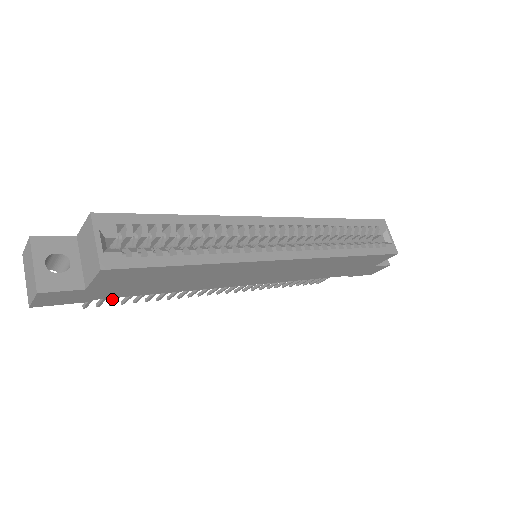
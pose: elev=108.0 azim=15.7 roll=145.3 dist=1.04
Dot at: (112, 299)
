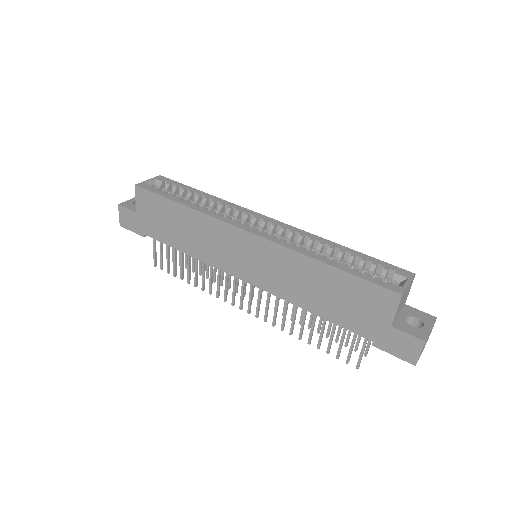
Dot at: (168, 264)
